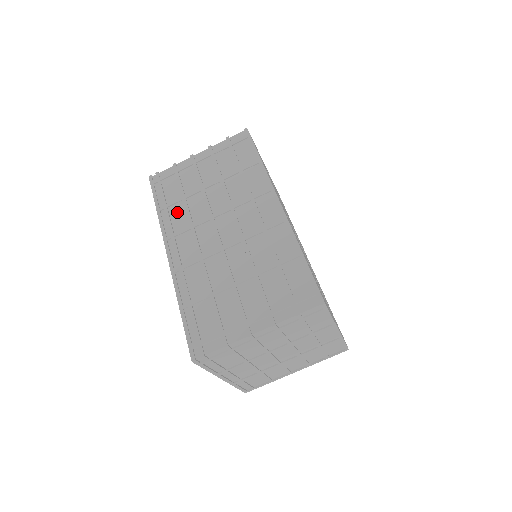
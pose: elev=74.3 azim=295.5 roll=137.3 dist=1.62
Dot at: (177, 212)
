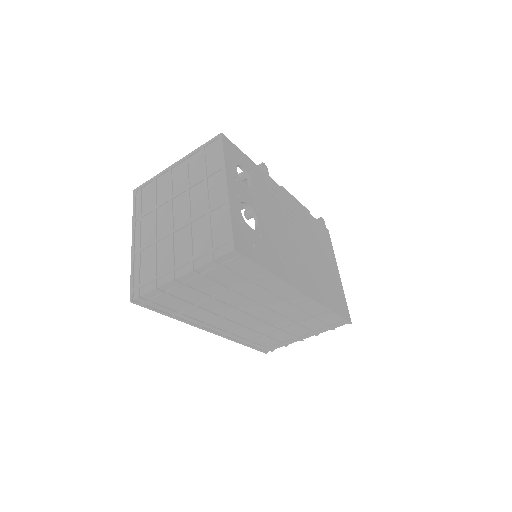
Dot at: (195, 314)
